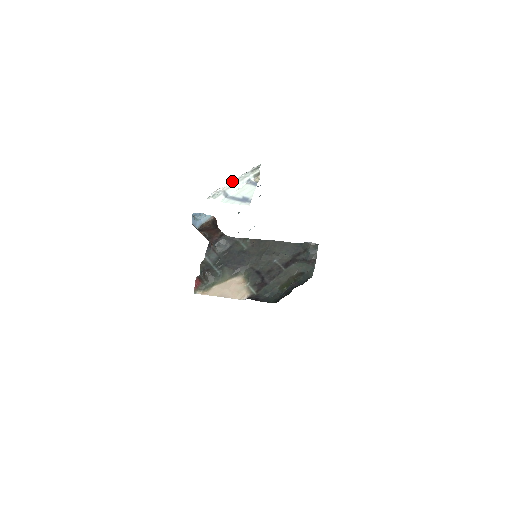
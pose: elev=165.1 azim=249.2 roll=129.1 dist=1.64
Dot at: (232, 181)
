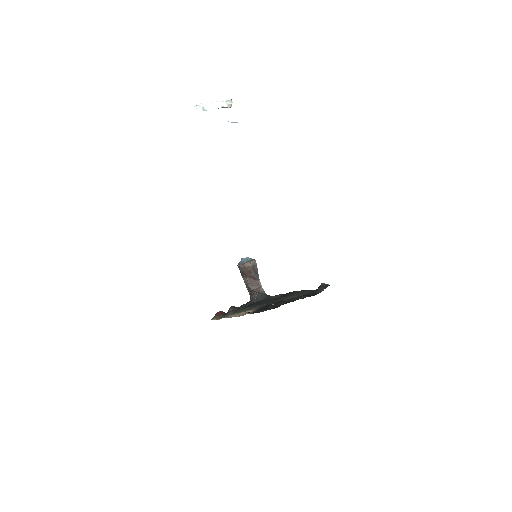
Dot at: (210, 102)
